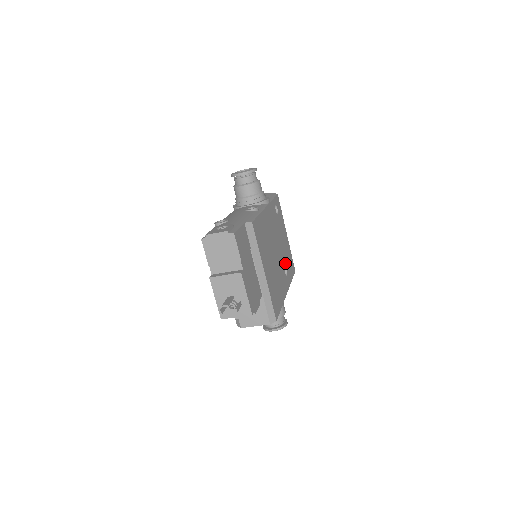
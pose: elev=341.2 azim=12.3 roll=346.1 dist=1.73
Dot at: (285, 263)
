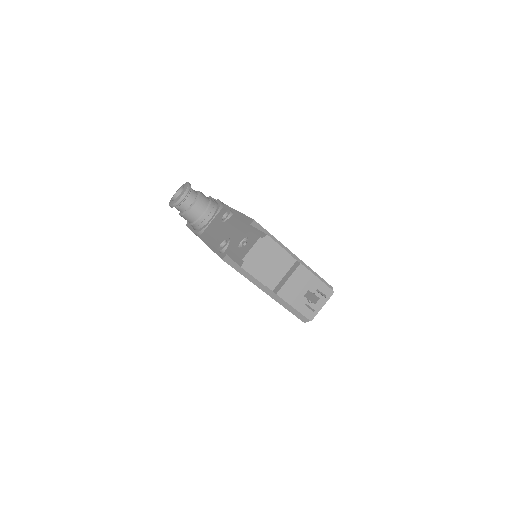
Dot at: occluded
